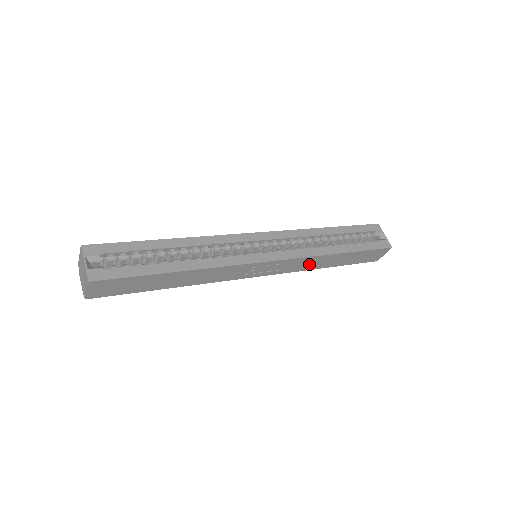
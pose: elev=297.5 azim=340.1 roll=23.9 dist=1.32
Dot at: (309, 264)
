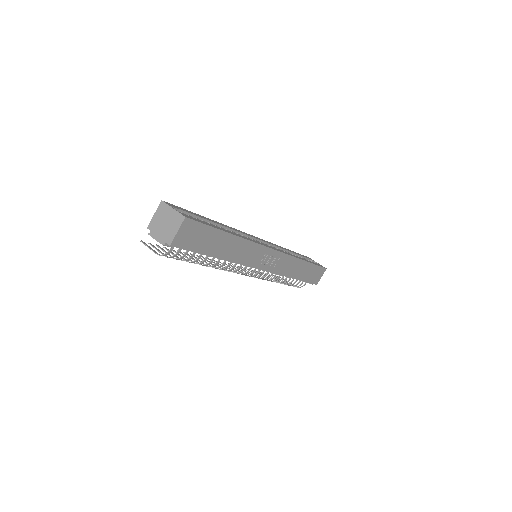
Dot at: (289, 268)
